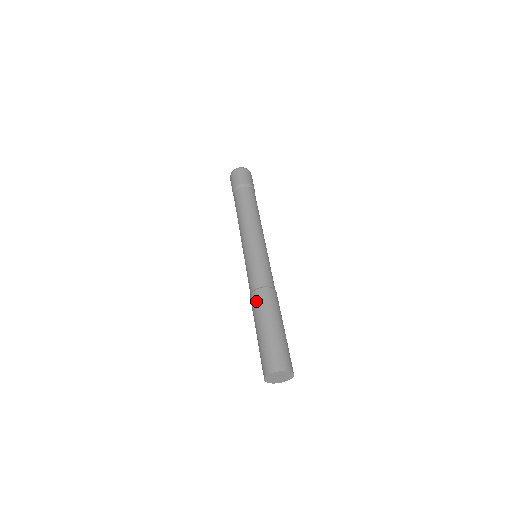
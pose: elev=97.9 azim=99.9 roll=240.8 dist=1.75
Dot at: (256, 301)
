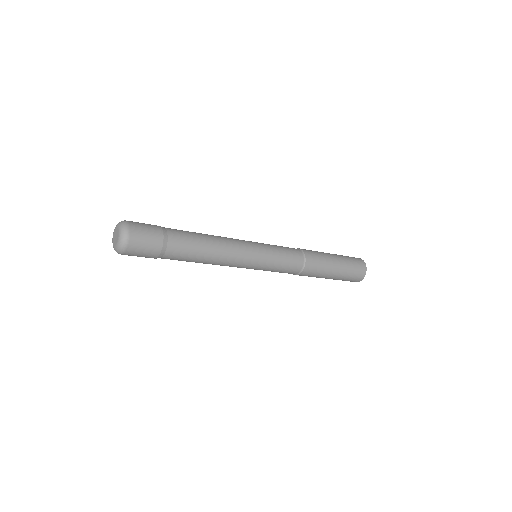
Dot at: occluded
